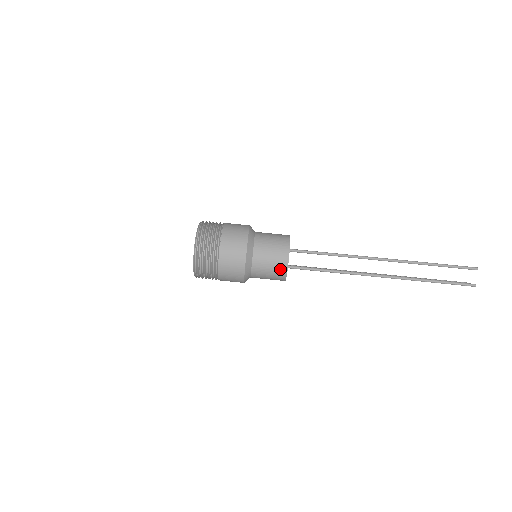
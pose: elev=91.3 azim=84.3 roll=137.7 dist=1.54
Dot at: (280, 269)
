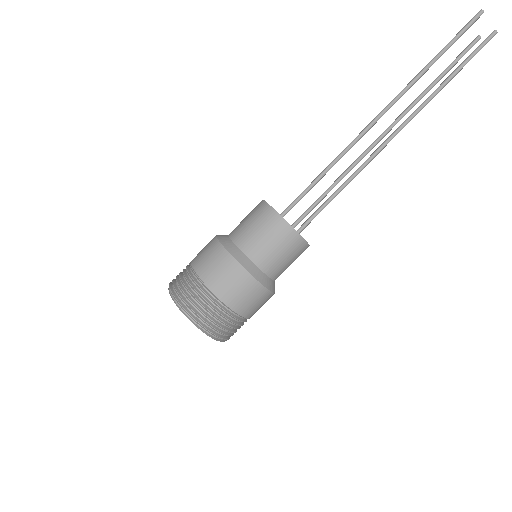
Dot at: (297, 247)
